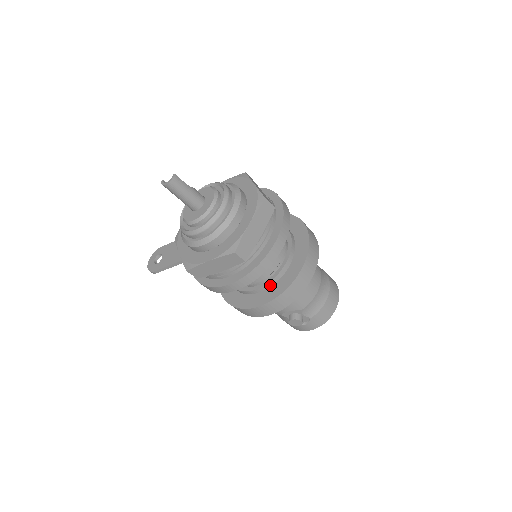
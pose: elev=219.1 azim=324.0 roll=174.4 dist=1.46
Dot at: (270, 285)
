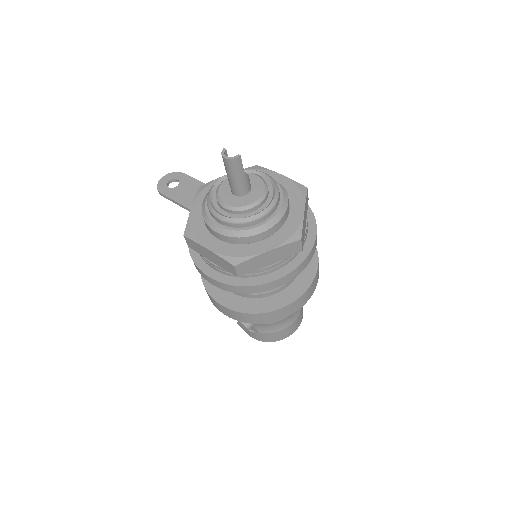
Dot at: (245, 296)
